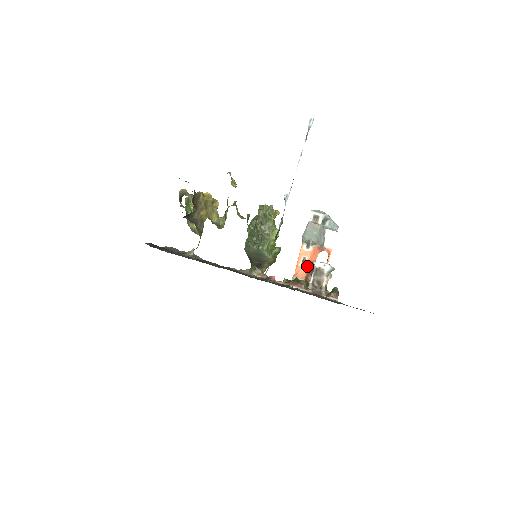
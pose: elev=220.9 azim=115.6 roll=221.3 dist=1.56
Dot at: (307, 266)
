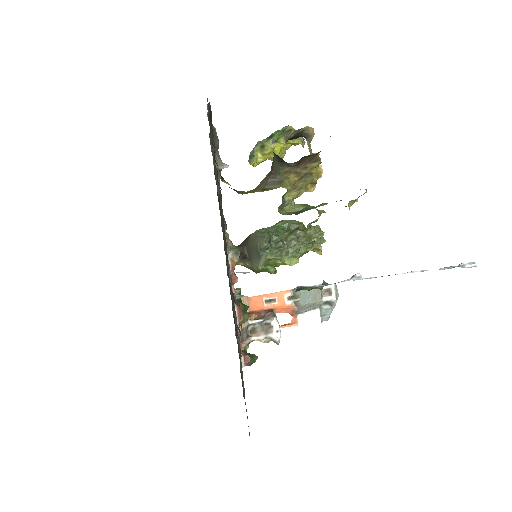
Dot at: (267, 307)
